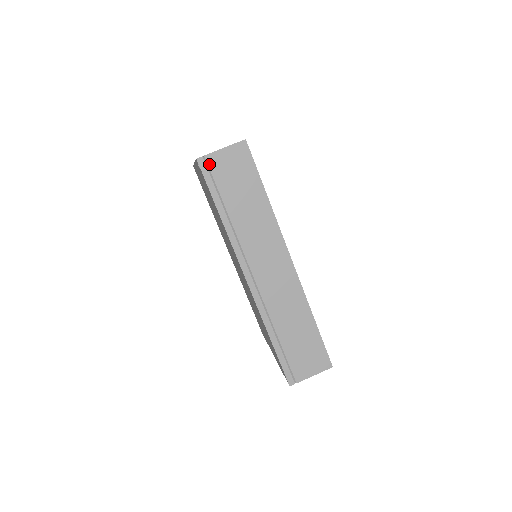
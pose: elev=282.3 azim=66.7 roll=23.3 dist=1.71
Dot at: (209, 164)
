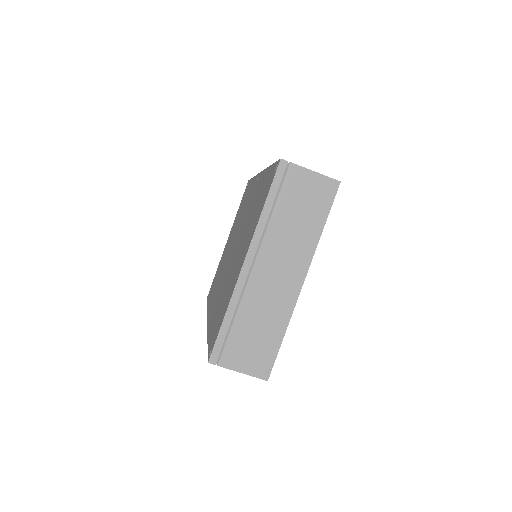
Dot at: occluded
